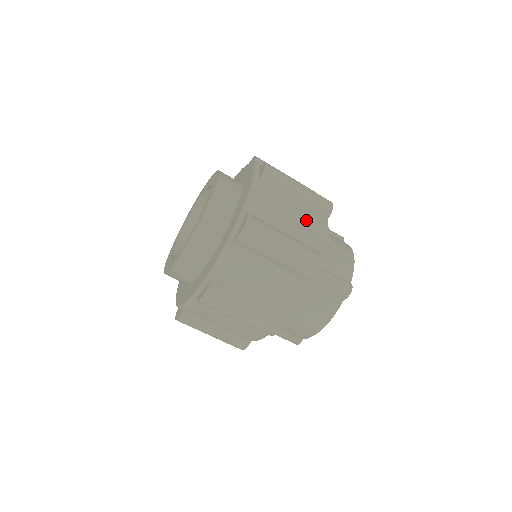
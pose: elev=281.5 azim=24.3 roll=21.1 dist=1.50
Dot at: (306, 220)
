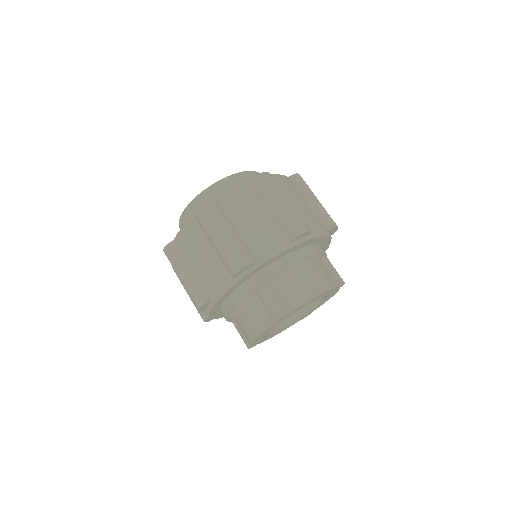
Dot at: (266, 231)
